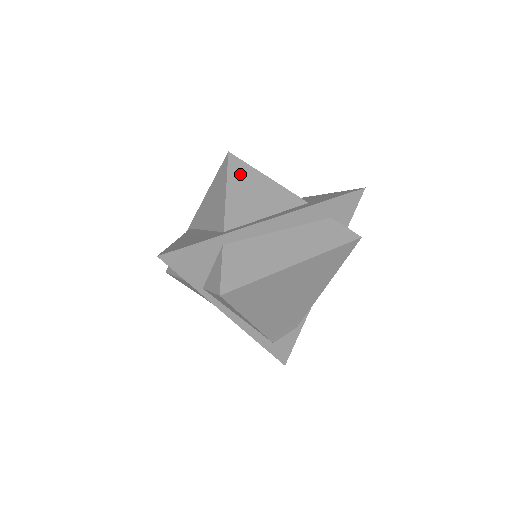
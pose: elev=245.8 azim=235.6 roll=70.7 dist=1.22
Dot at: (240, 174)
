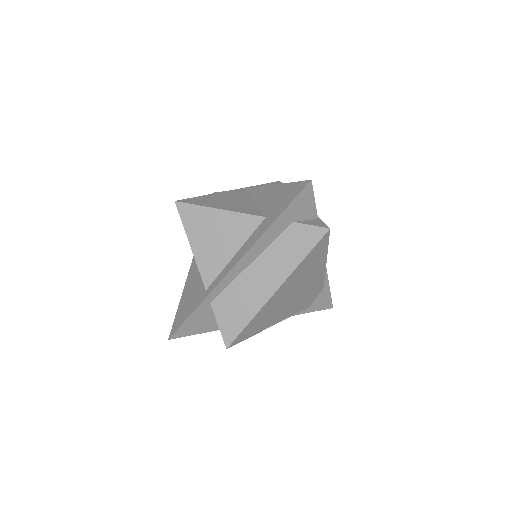
Dot at: (194, 221)
